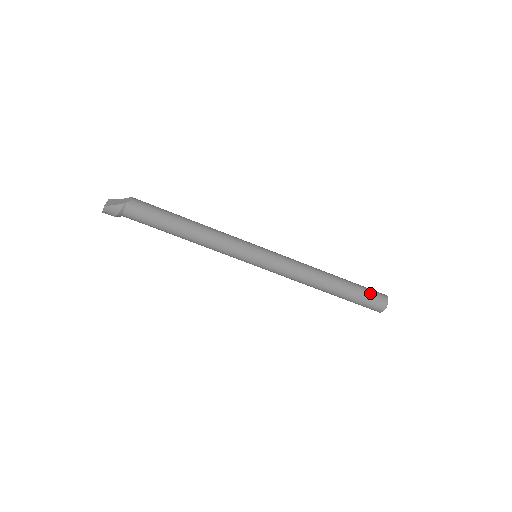
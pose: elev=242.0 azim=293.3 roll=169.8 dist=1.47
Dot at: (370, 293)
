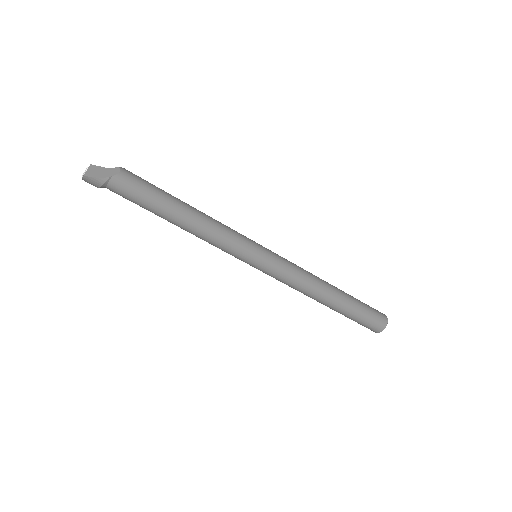
Dot at: (370, 315)
